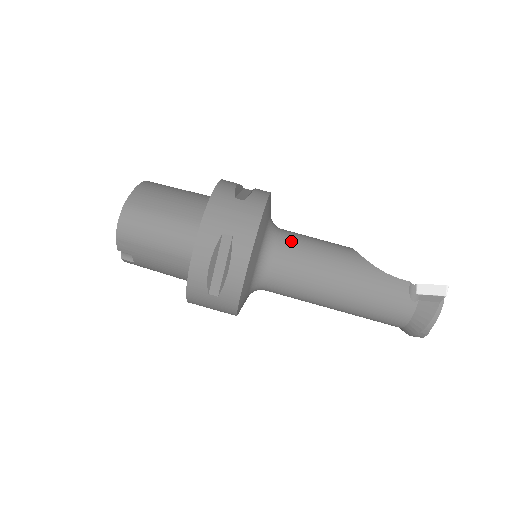
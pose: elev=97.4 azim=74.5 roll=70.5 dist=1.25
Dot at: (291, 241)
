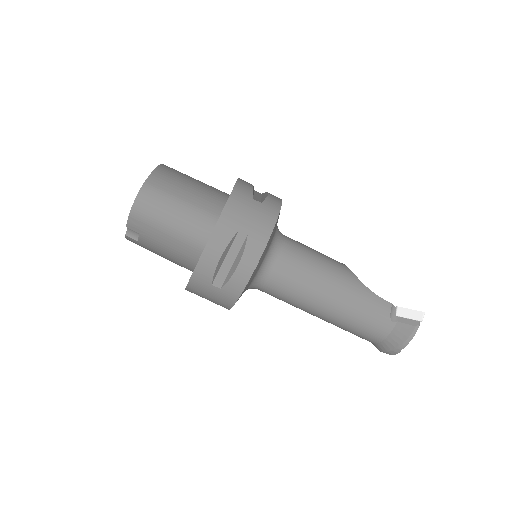
Dot at: (294, 248)
